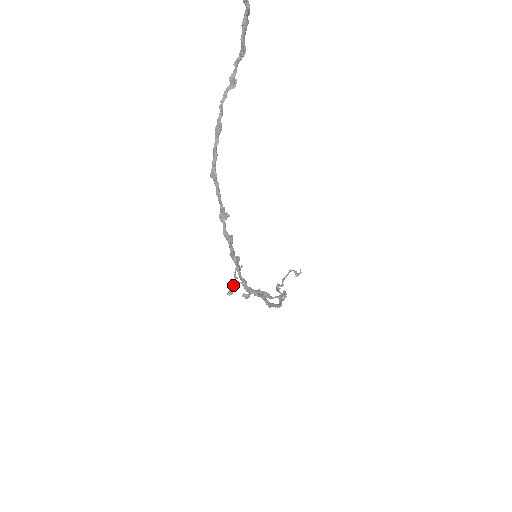
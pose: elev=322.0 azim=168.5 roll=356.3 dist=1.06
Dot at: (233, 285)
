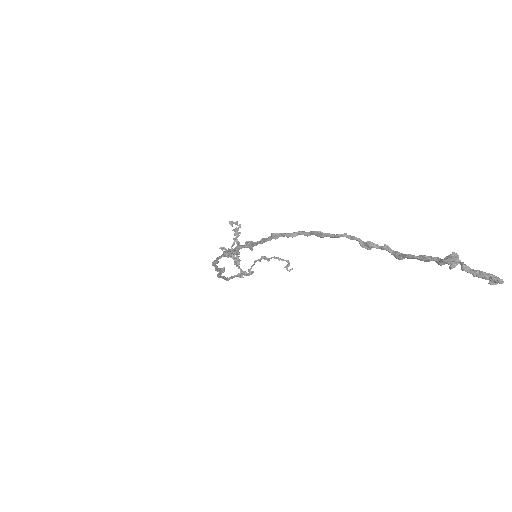
Dot at: (233, 230)
